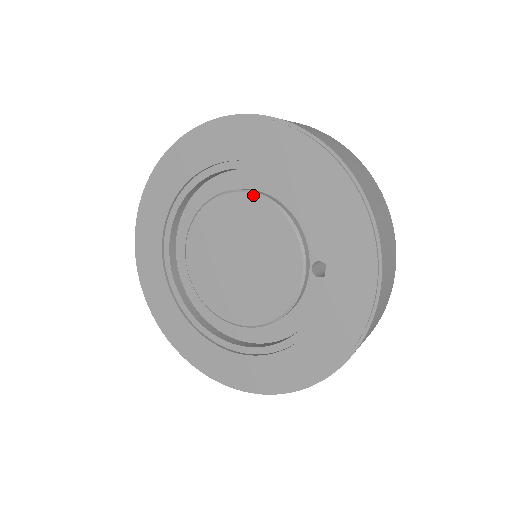
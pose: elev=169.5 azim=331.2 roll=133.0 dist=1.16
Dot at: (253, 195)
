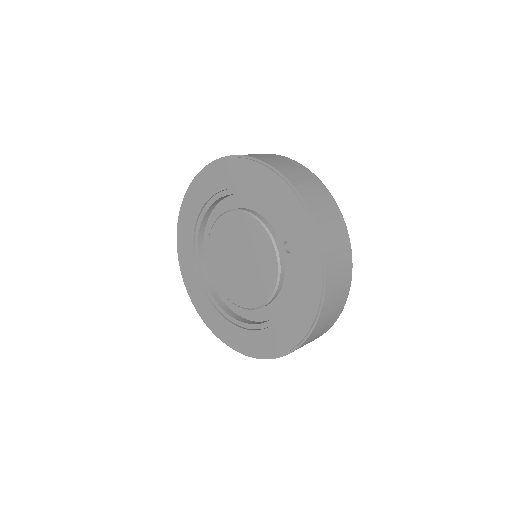
Dot at: (233, 212)
